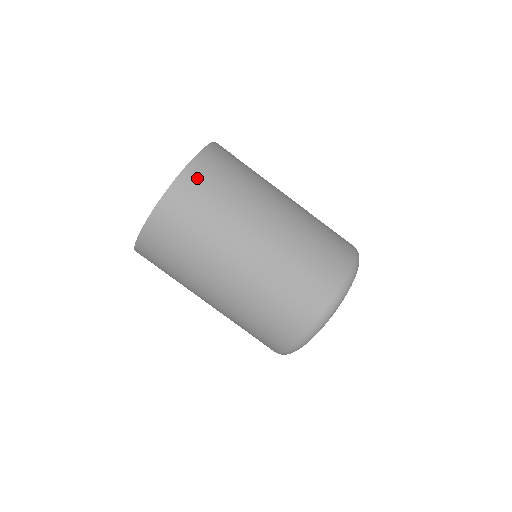
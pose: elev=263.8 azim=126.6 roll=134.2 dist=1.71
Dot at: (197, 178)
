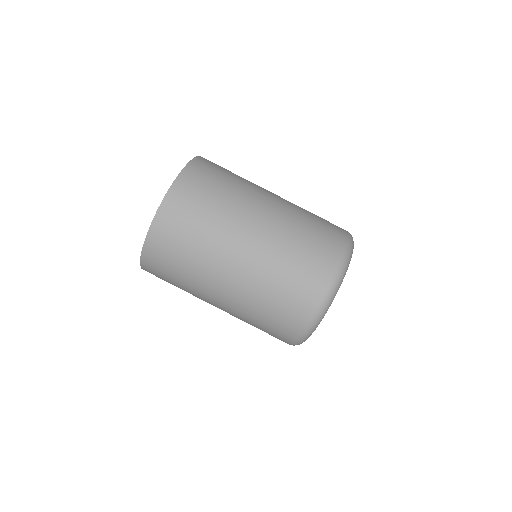
Dot at: (186, 190)
